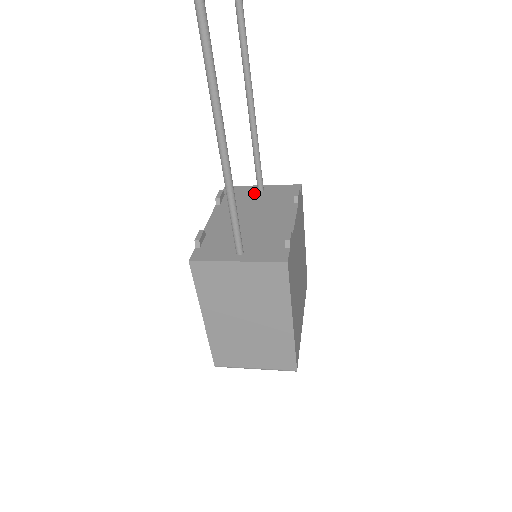
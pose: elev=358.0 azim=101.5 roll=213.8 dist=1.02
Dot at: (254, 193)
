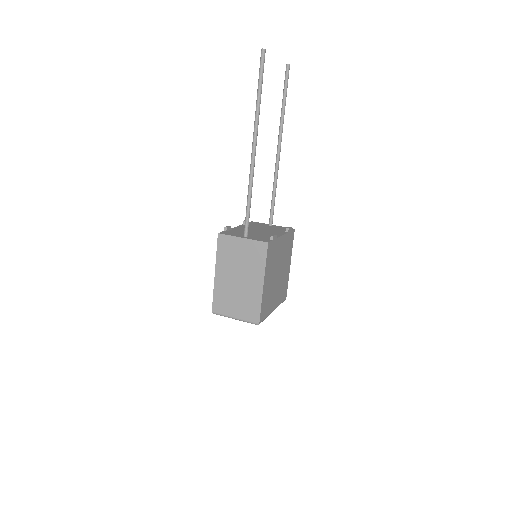
Dot at: (266, 226)
